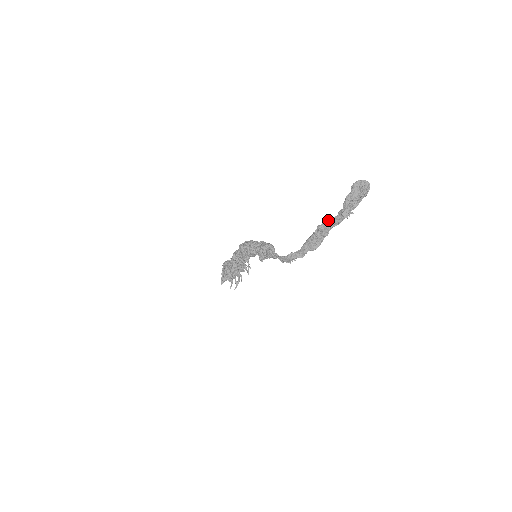
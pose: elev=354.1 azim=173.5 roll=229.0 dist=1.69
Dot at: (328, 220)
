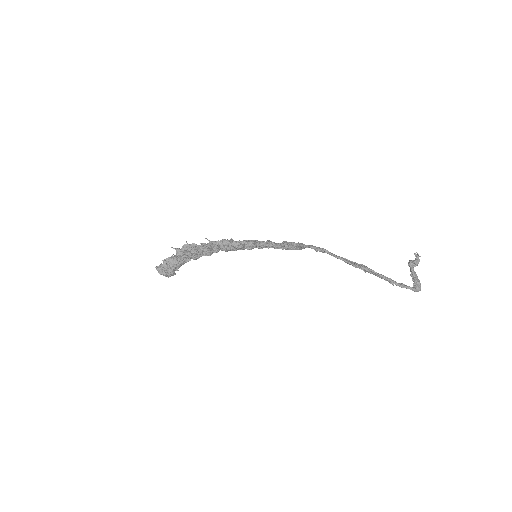
Dot at: occluded
